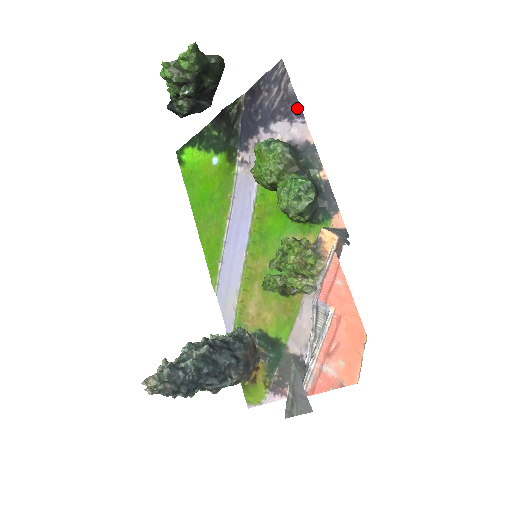
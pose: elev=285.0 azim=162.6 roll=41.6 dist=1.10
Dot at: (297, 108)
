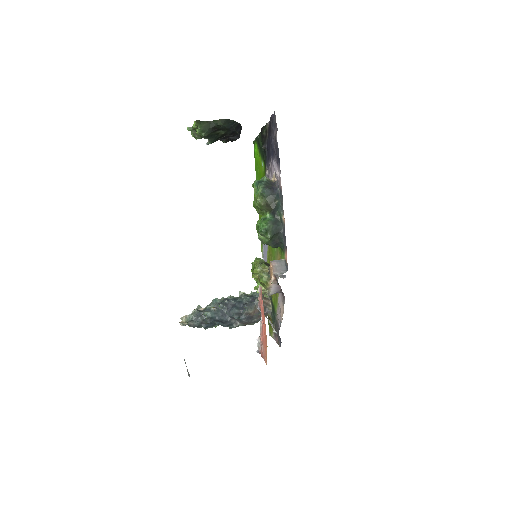
Dot at: (278, 158)
